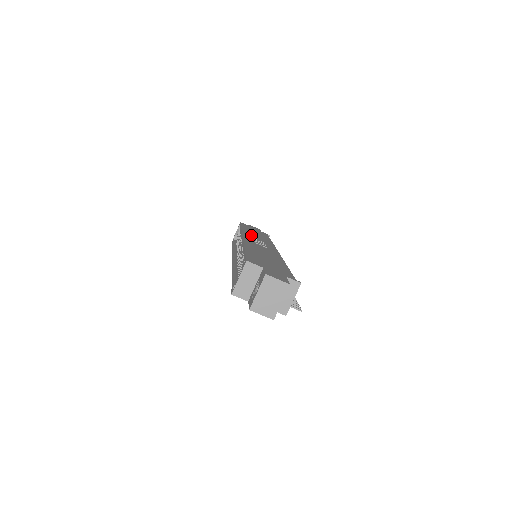
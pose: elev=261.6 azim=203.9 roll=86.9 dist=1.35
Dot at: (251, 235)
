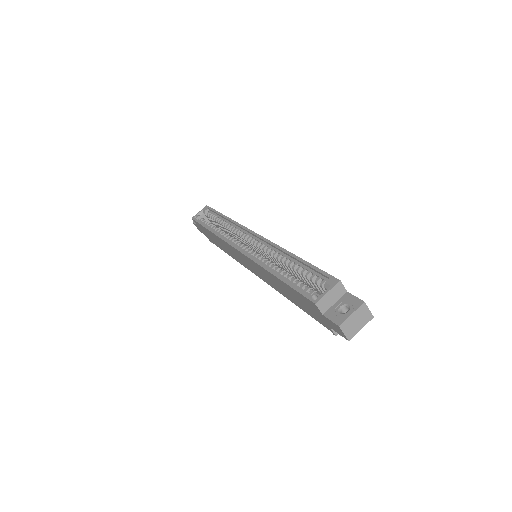
Dot at: occluded
